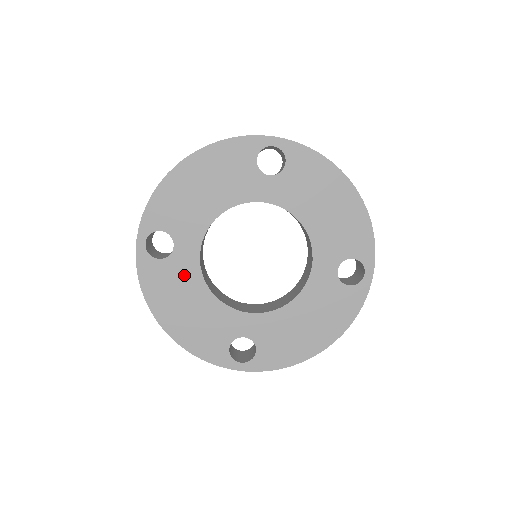
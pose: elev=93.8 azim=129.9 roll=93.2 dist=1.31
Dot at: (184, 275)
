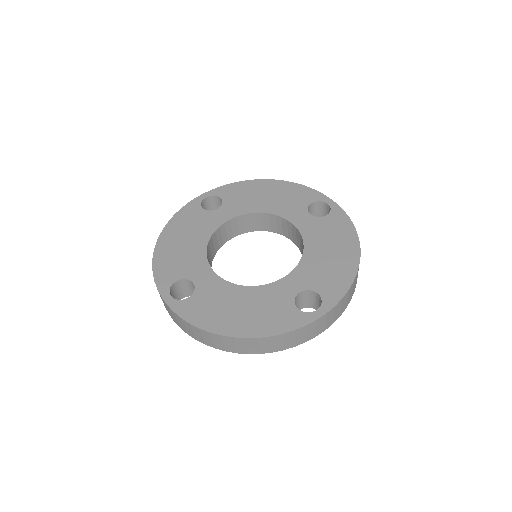
Dot at: (205, 224)
